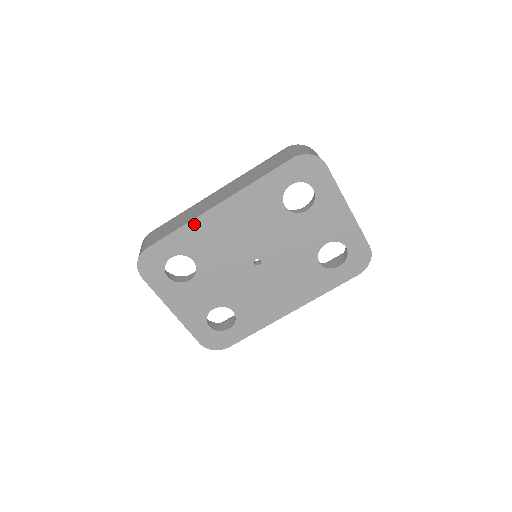
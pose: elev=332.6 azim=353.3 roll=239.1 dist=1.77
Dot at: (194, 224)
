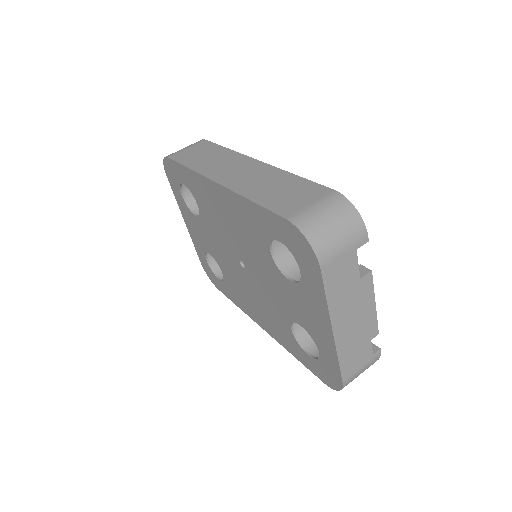
Dot at: (198, 177)
